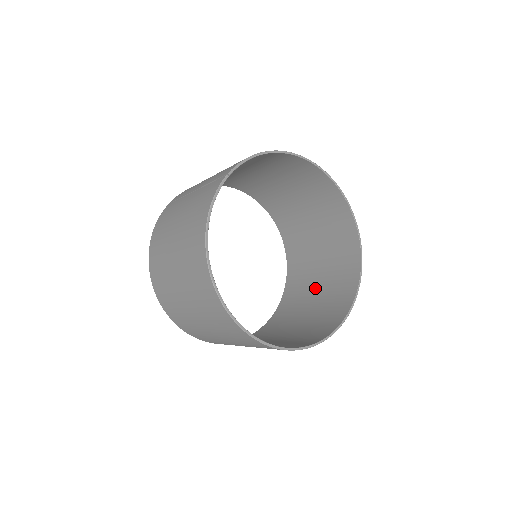
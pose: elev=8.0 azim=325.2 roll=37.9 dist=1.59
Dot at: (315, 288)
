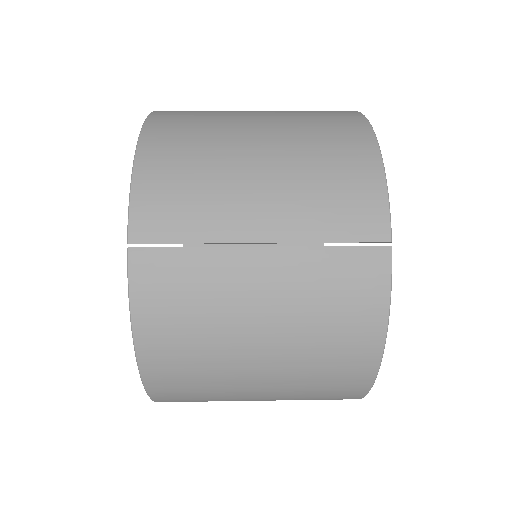
Dot at: occluded
